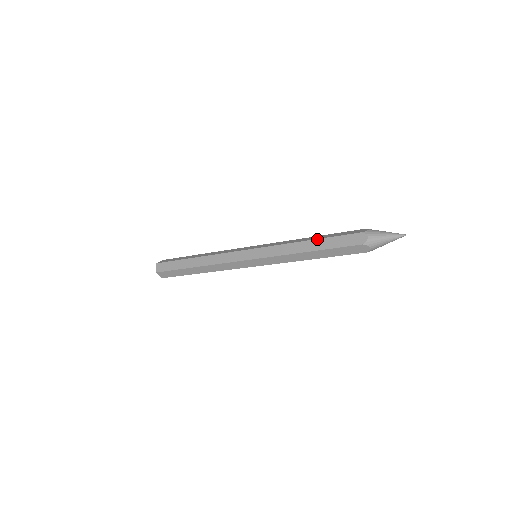
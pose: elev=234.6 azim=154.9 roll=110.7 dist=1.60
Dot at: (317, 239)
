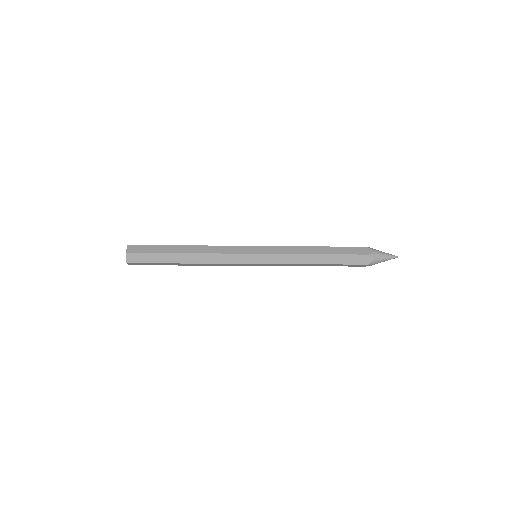
Dot at: (328, 254)
